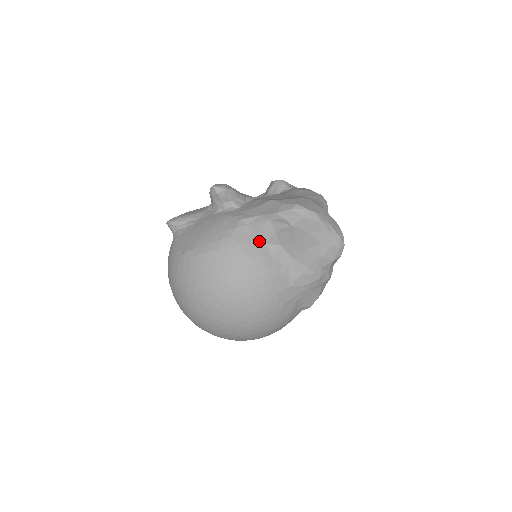
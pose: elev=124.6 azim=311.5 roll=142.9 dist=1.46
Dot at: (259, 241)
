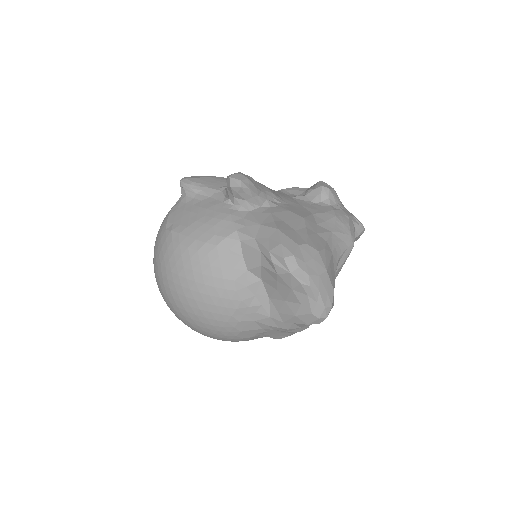
Dot at: (242, 264)
